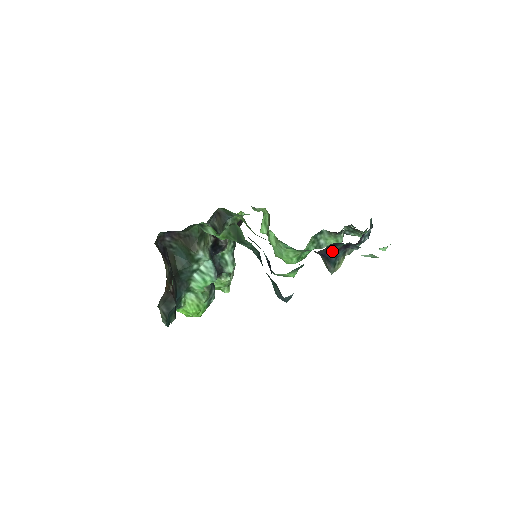
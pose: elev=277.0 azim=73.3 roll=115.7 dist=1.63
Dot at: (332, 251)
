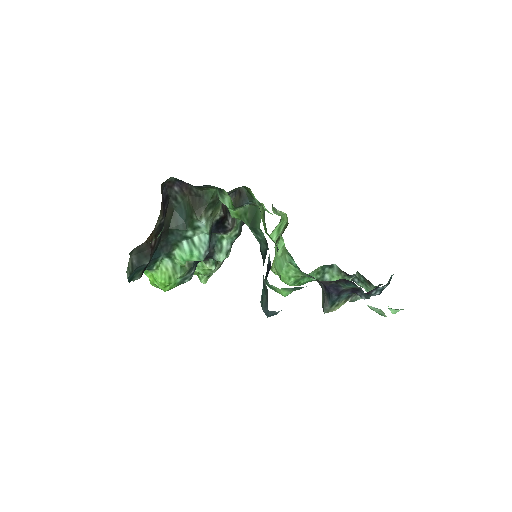
Dot at: (338, 288)
